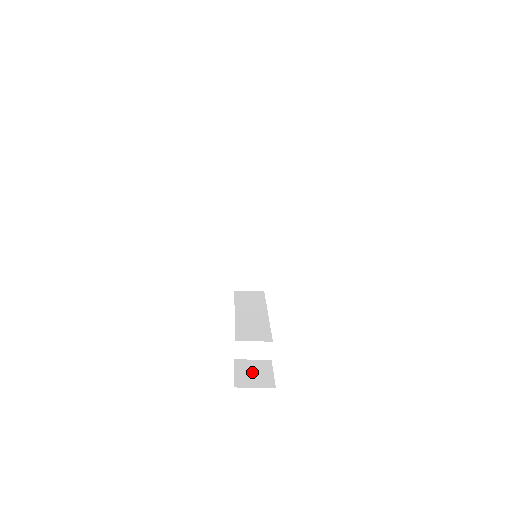
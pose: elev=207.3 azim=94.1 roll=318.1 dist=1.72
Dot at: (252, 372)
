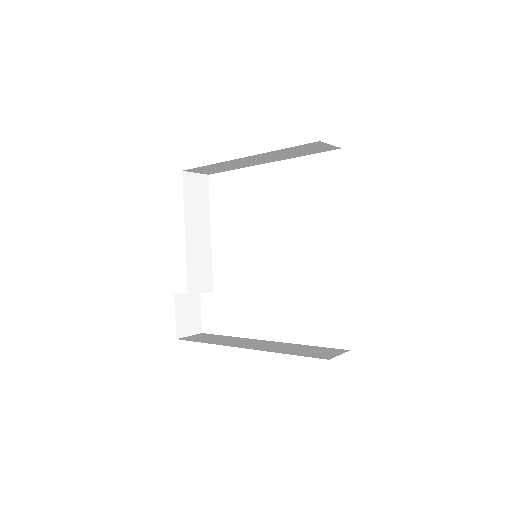
Dot at: (188, 314)
